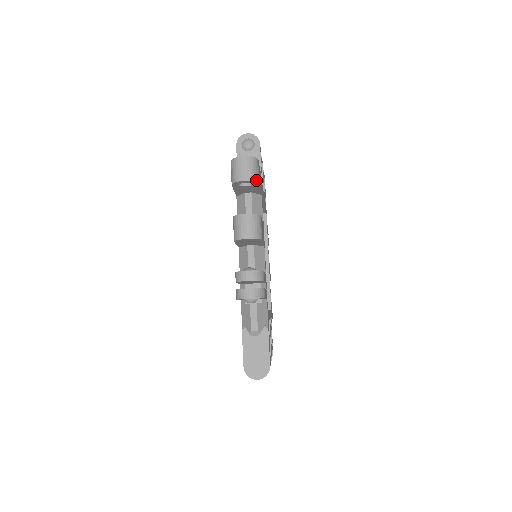
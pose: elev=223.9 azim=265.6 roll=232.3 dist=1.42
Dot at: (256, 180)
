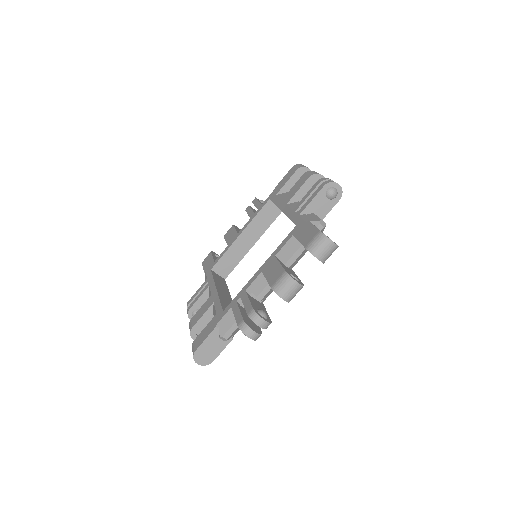
Dot at: (324, 262)
